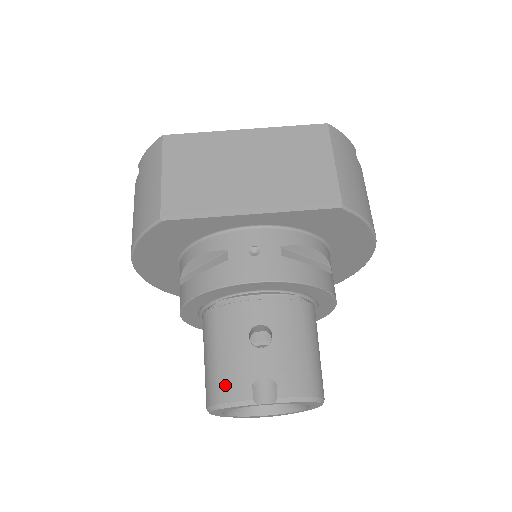
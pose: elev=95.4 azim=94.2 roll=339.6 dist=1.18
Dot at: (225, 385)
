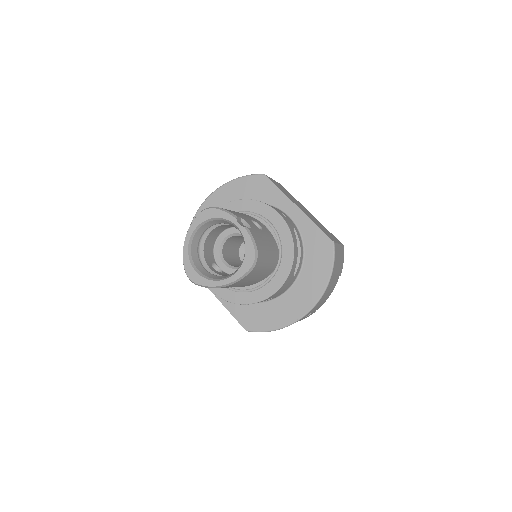
Dot at: (226, 209)
